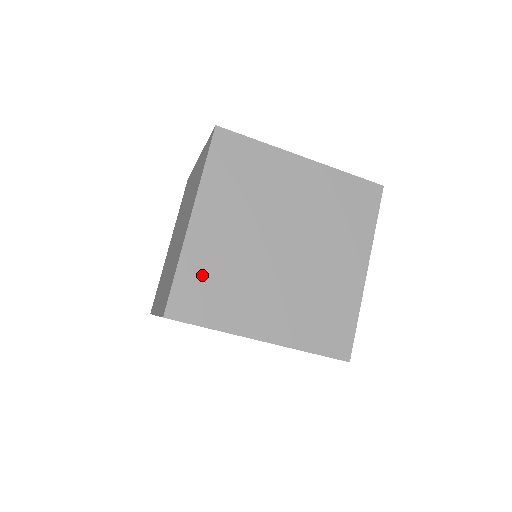
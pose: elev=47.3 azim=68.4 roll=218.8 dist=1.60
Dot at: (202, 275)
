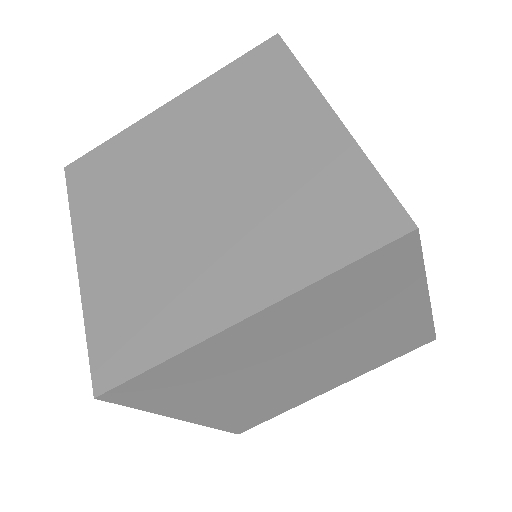
Dot at: (188, 371)
